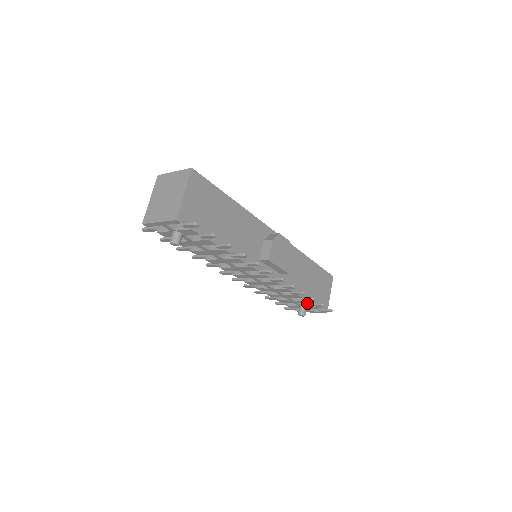
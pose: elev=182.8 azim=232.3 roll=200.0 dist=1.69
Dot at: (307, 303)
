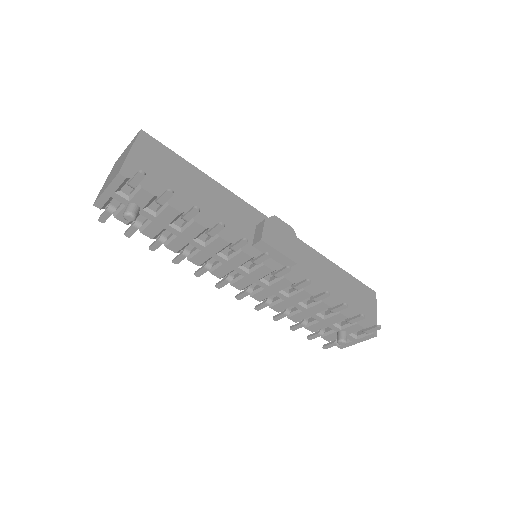
Dot at: (342, 319)
